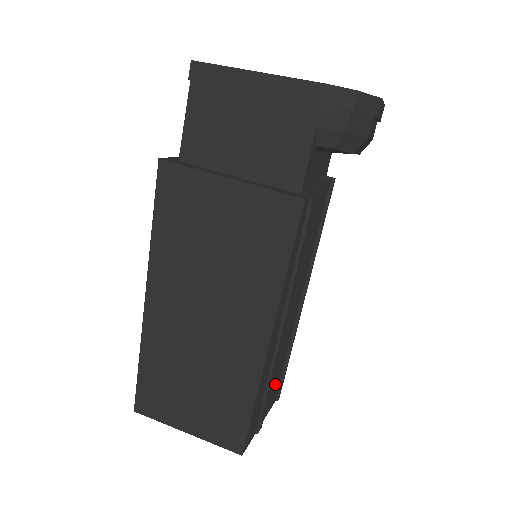
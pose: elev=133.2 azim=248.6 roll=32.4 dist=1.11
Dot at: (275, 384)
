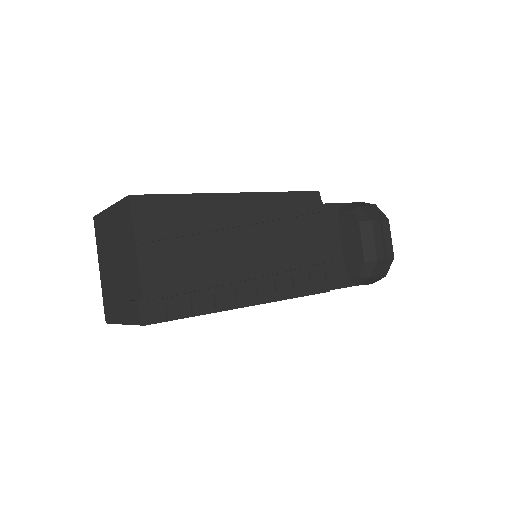
Dot at: (176, 270)
